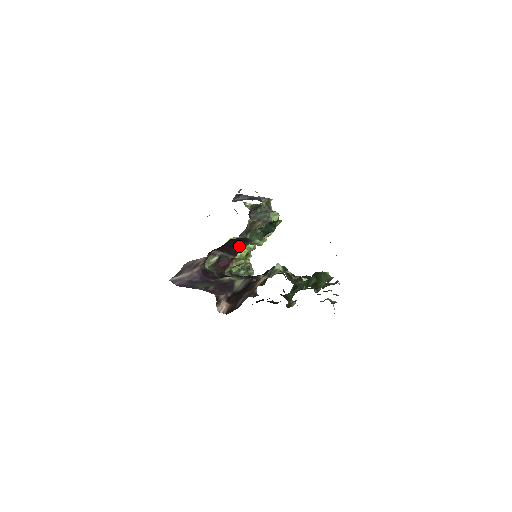
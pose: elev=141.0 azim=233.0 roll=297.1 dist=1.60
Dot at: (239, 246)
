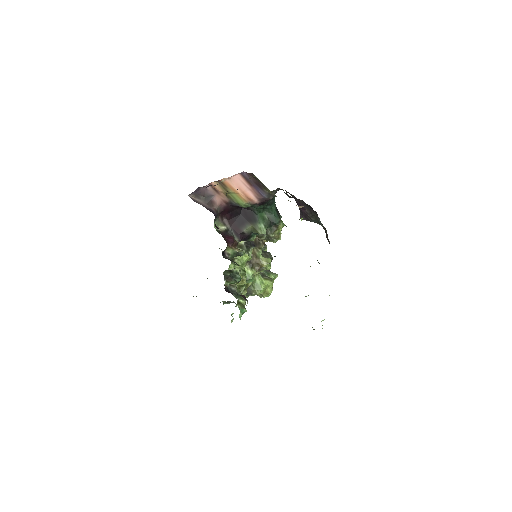
Dot at: (246, 227)
